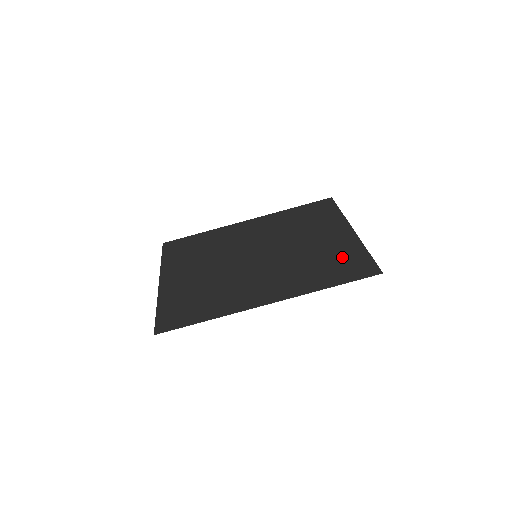
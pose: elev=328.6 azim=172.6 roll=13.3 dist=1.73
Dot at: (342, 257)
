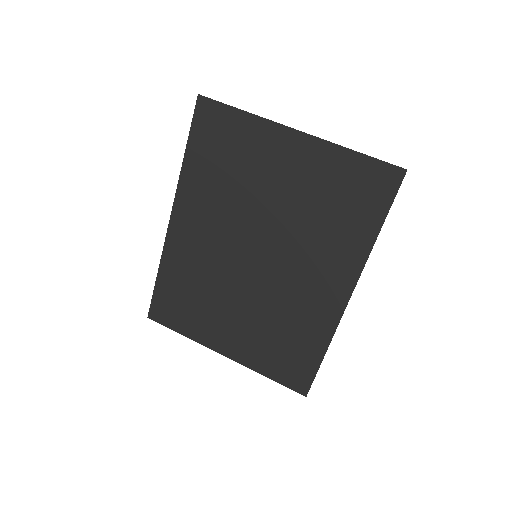
Dot at: (340, 184)
